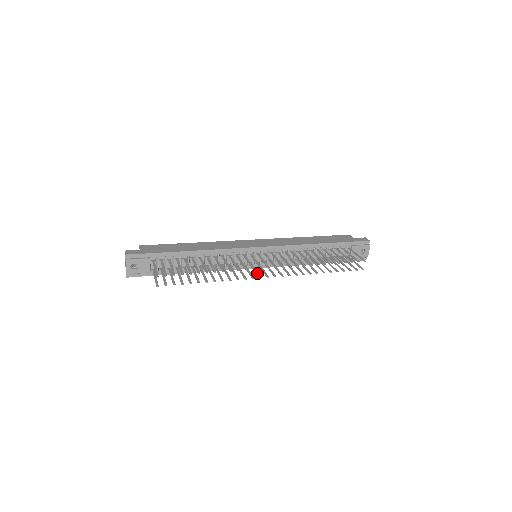
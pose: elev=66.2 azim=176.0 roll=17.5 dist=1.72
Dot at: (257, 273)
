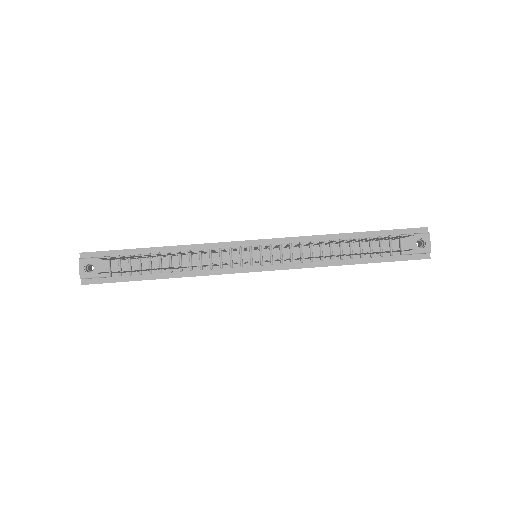
Dot at: occluded
